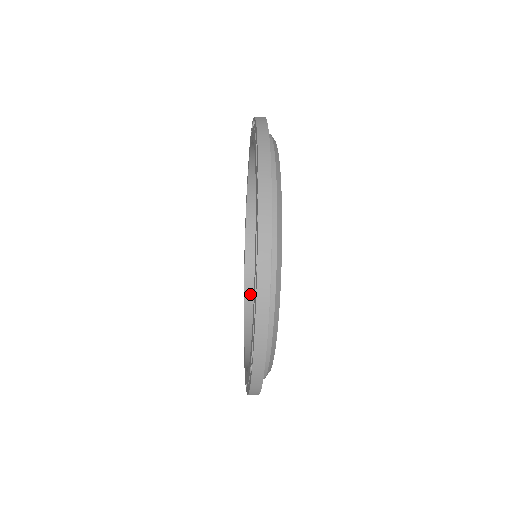
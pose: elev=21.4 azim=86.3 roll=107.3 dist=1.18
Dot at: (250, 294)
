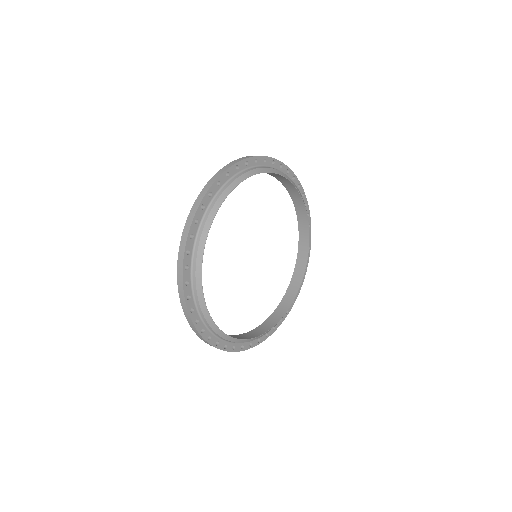
Dot at: (298, 206)
